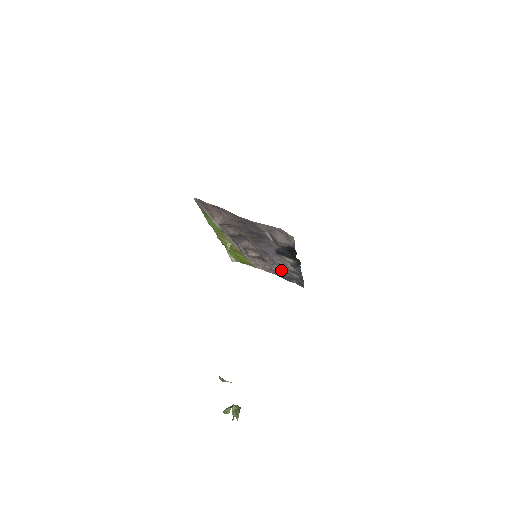
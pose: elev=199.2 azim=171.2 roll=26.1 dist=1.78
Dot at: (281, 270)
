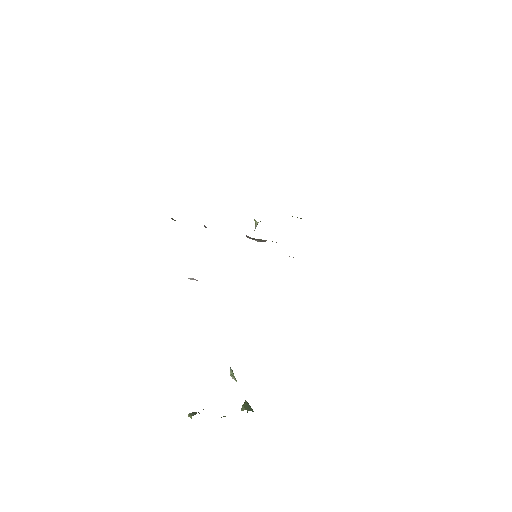
Dot at: occluded
